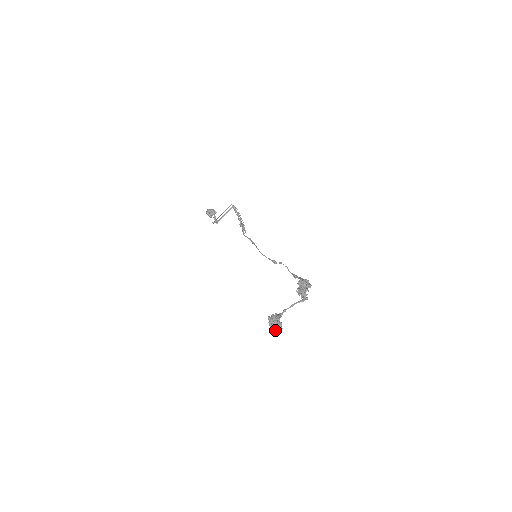
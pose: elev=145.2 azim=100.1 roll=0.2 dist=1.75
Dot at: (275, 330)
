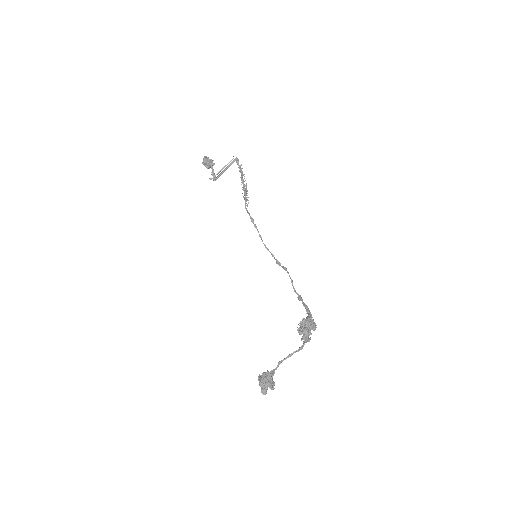
Dot at: (265, 392)
